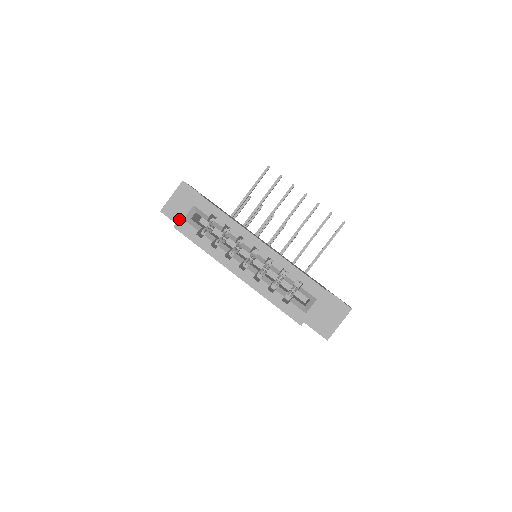
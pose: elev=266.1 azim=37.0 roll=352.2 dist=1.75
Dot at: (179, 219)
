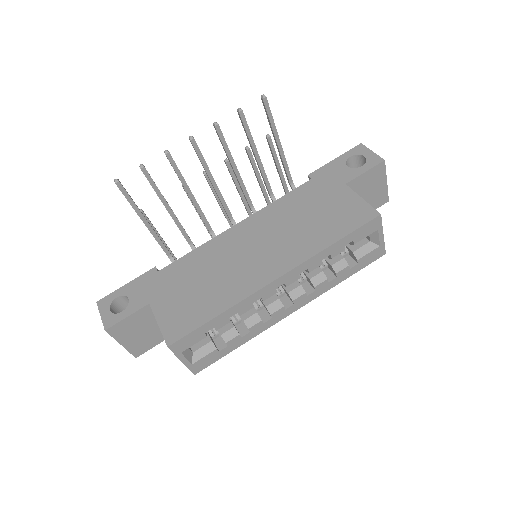
Dot at: occluded
